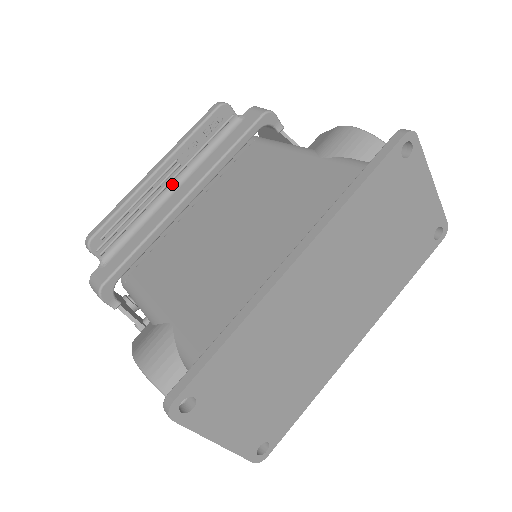
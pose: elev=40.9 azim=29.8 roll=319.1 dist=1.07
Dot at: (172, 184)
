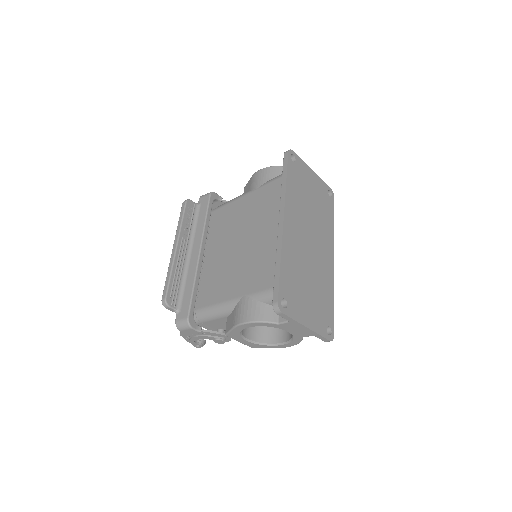
Dot at: (187, 252)
